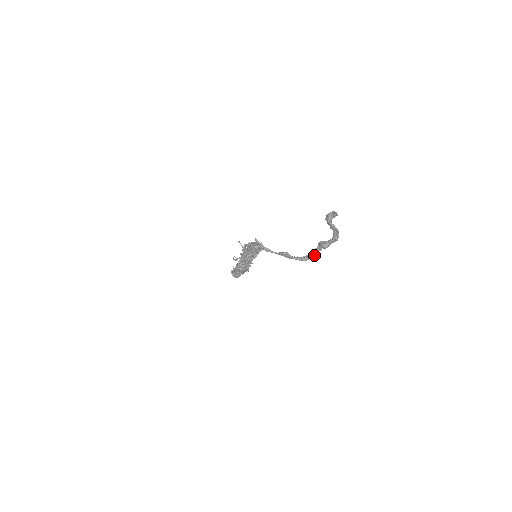
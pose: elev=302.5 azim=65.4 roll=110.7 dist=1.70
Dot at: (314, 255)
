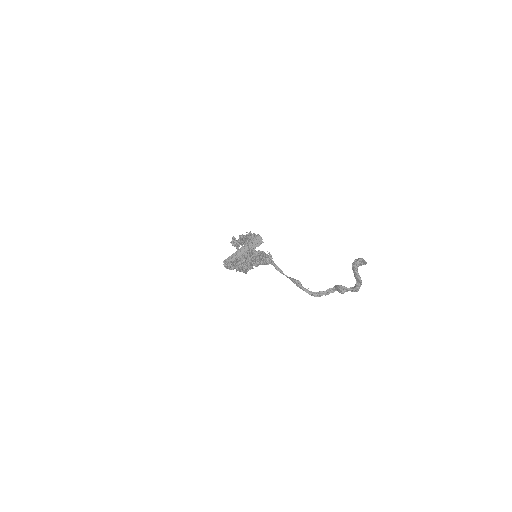
Dot at: (326, 294)
